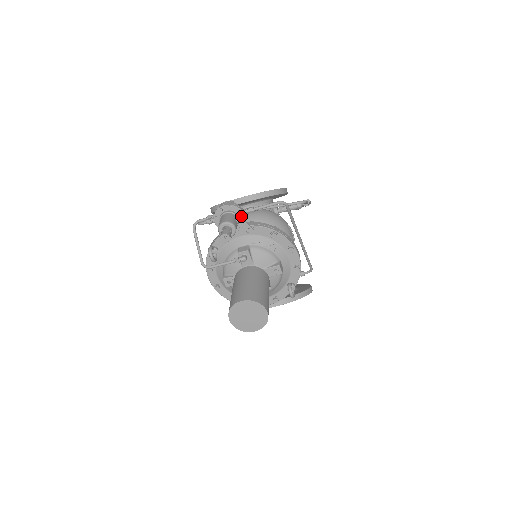
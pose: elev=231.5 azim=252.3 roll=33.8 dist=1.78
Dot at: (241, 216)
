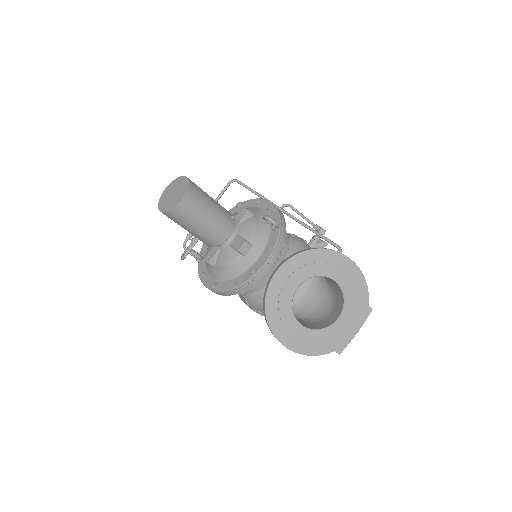
Dot at: occluded
